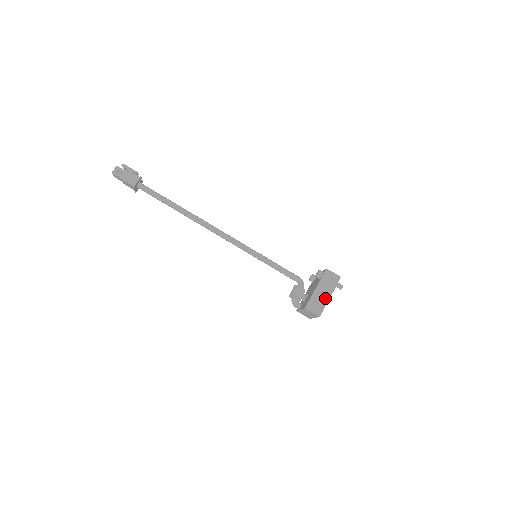
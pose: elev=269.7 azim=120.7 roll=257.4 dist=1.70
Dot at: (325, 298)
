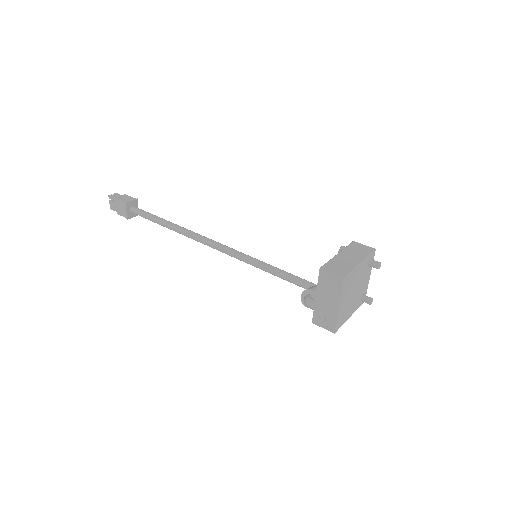
Dot at: (352, 263)
